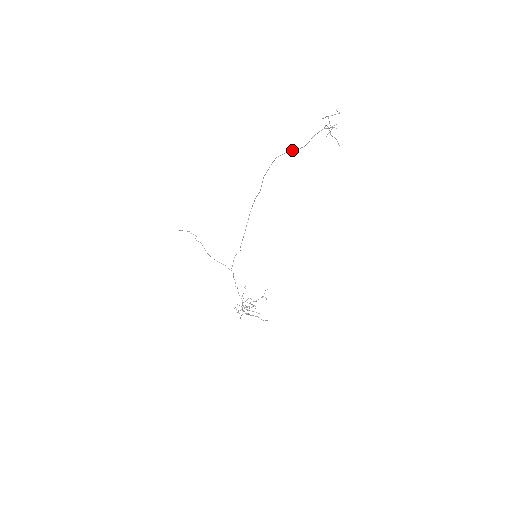
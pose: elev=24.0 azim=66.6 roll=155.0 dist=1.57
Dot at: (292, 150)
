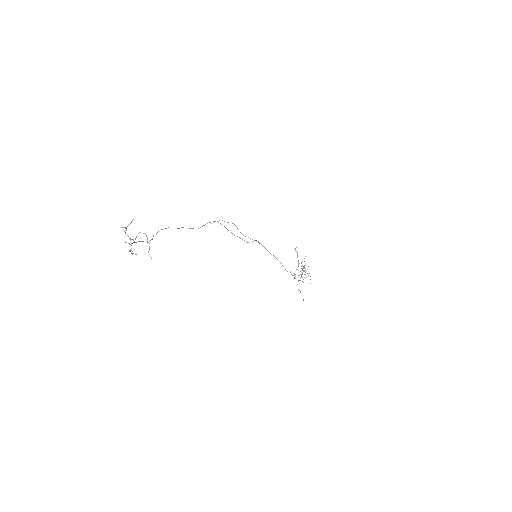
Dot at: (153, 236)
